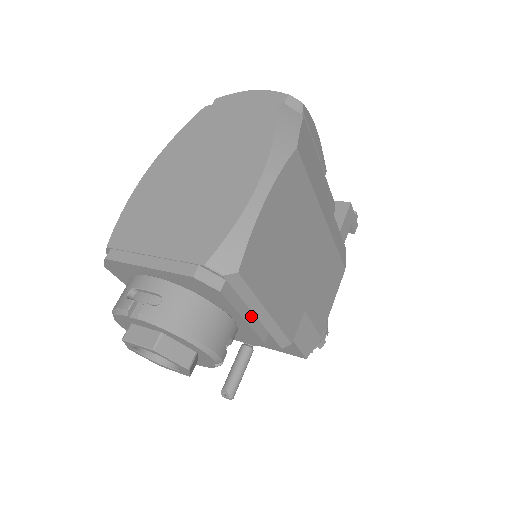
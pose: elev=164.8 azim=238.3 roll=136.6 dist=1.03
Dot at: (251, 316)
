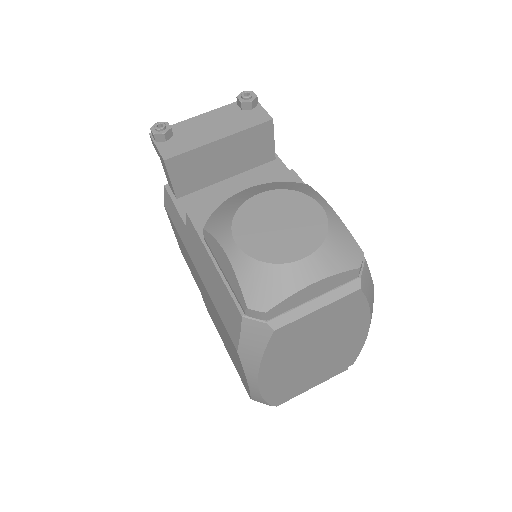
Dot at: occluded
